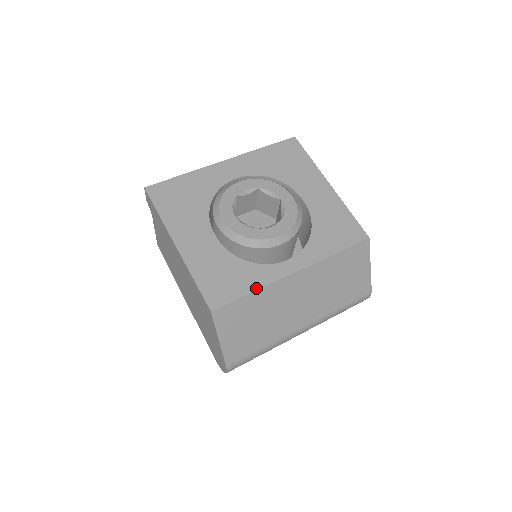
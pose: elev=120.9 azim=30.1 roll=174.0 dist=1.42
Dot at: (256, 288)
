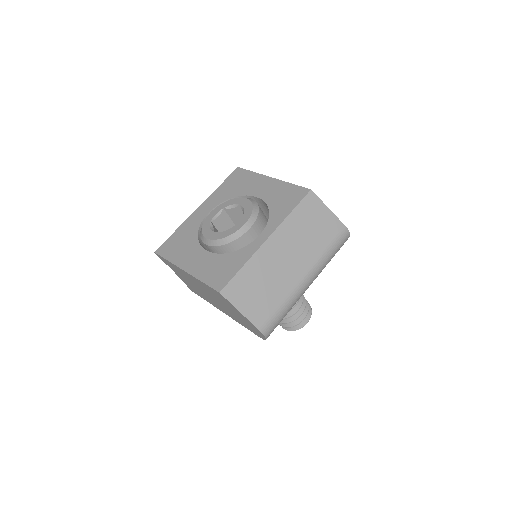
Dot at: (244, 263)
